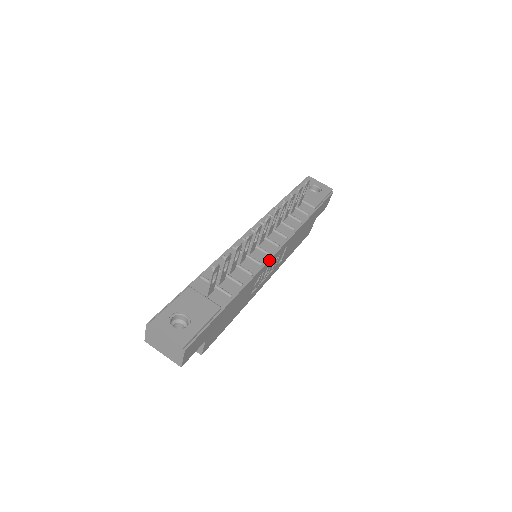
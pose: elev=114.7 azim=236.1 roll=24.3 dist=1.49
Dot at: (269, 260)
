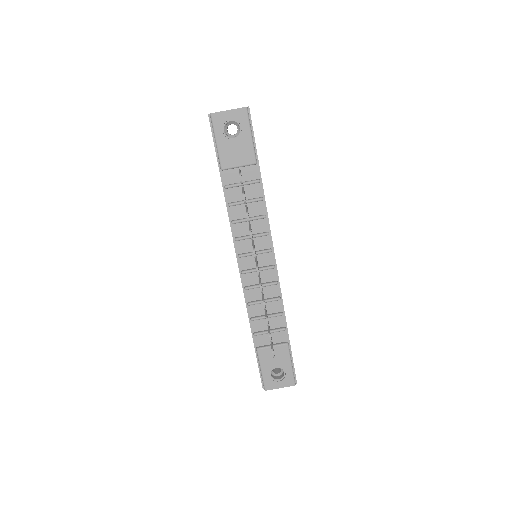
Dot at: (277, 270)
